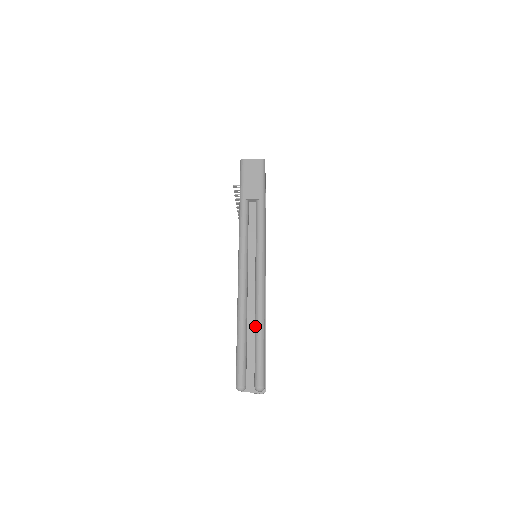
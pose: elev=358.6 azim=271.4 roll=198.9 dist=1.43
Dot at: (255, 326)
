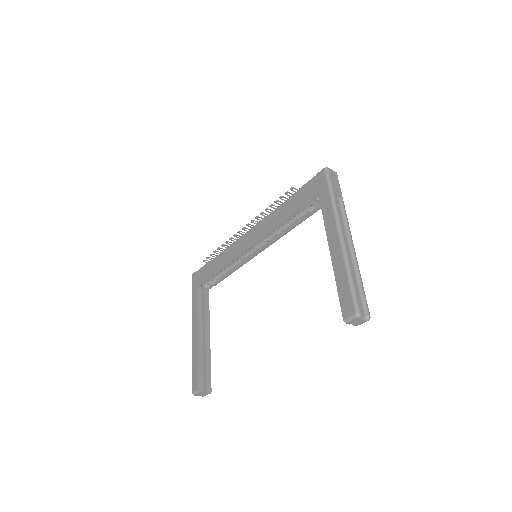
Dot at: (357, 276)
